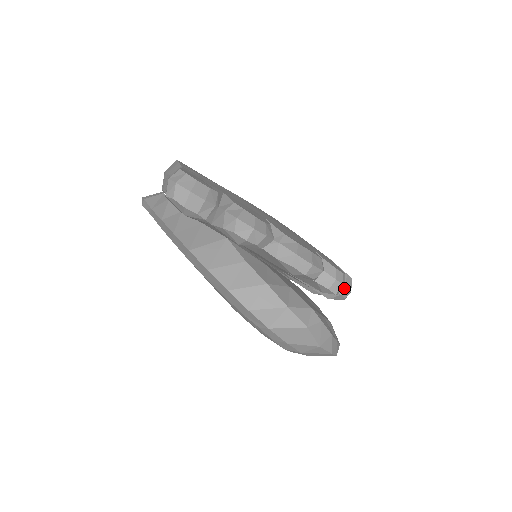
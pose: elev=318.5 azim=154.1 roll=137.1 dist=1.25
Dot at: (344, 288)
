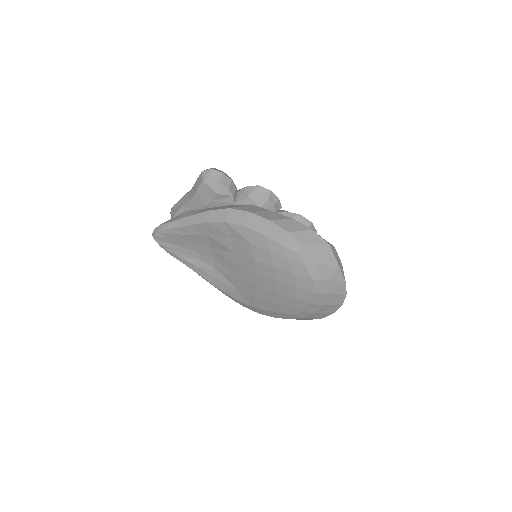
Dot at: occluded
